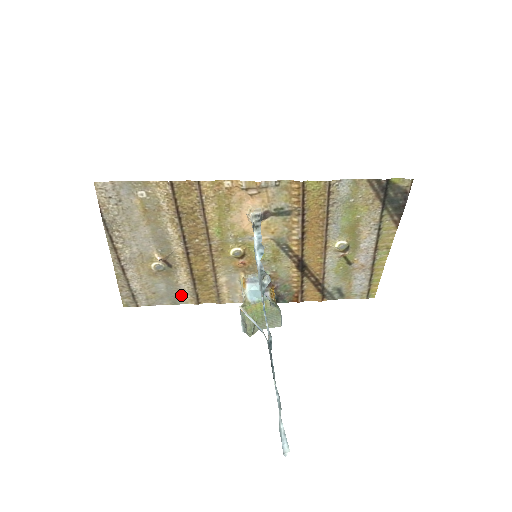
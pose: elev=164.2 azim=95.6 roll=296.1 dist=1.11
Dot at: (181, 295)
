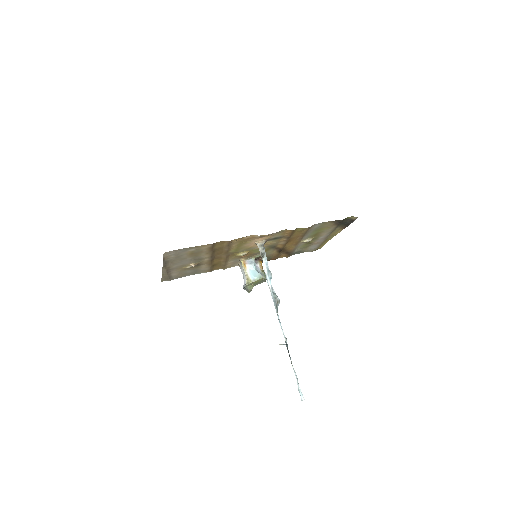
Dot at: (201, 271)
